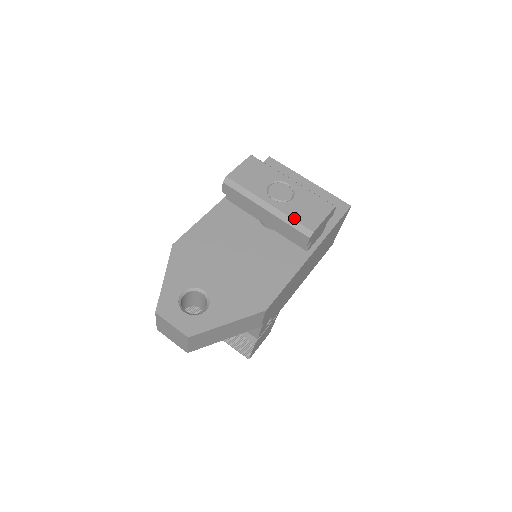
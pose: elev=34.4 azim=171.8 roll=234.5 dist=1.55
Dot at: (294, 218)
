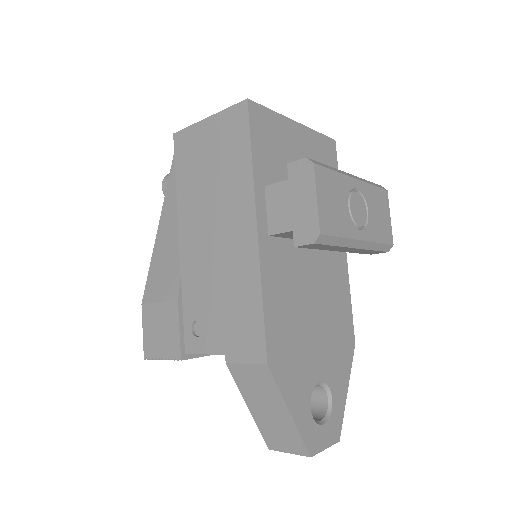
Dot at: (380, 241)
